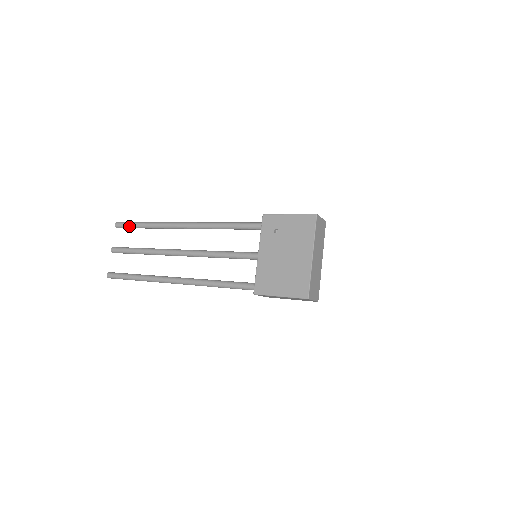
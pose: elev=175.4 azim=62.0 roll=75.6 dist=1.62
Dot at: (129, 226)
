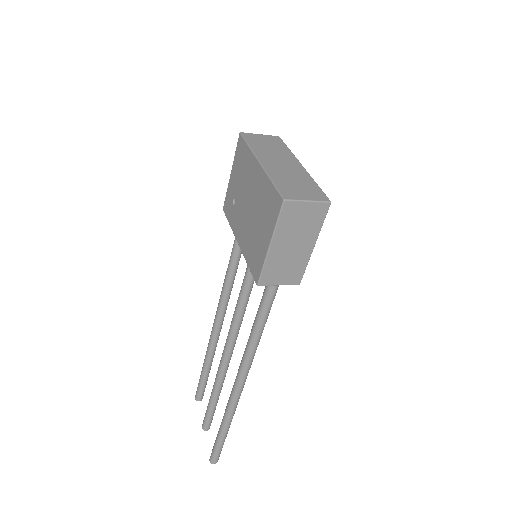
Dot at: (200, 385)
